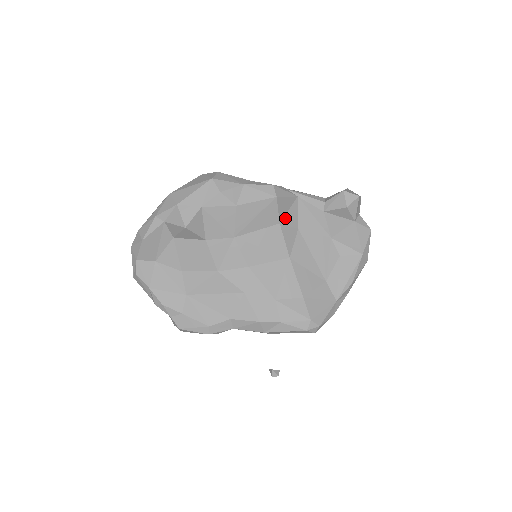
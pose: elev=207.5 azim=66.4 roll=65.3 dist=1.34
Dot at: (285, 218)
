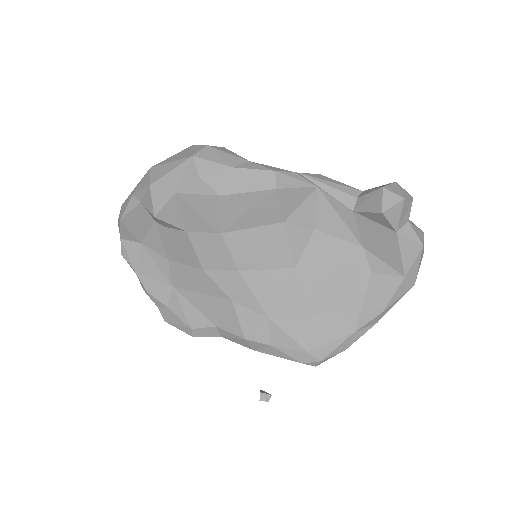
Dot at: (294, 215)
